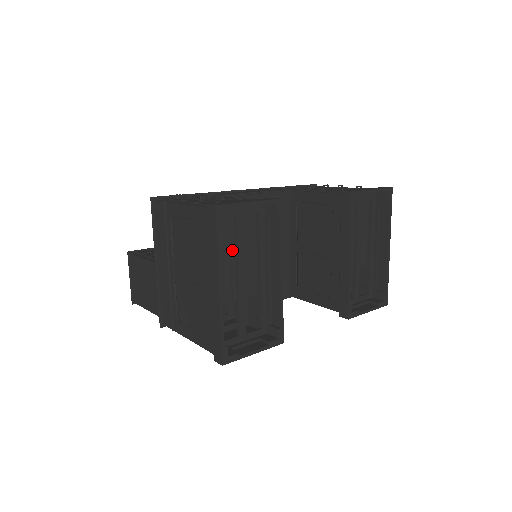
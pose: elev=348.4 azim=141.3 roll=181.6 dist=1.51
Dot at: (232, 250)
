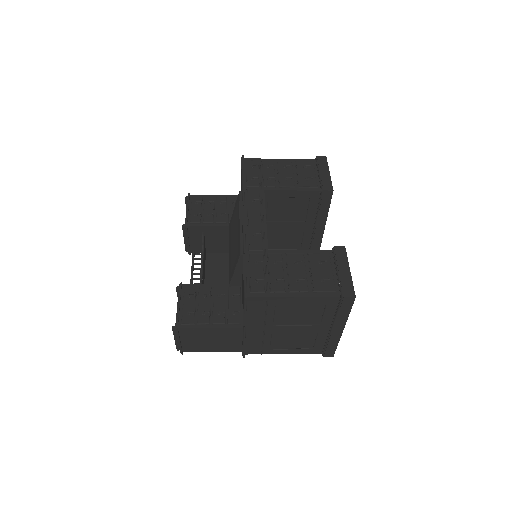
Dot at: occluded
